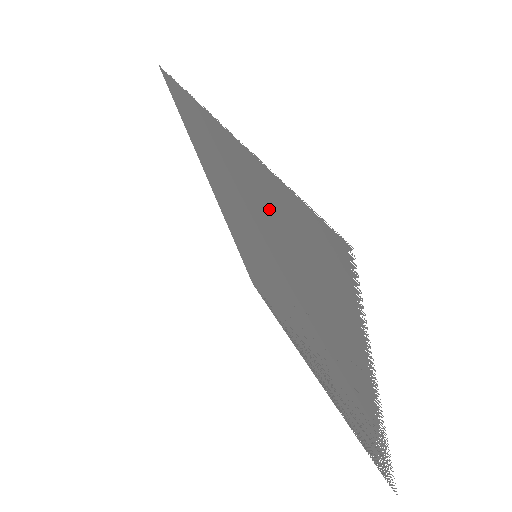
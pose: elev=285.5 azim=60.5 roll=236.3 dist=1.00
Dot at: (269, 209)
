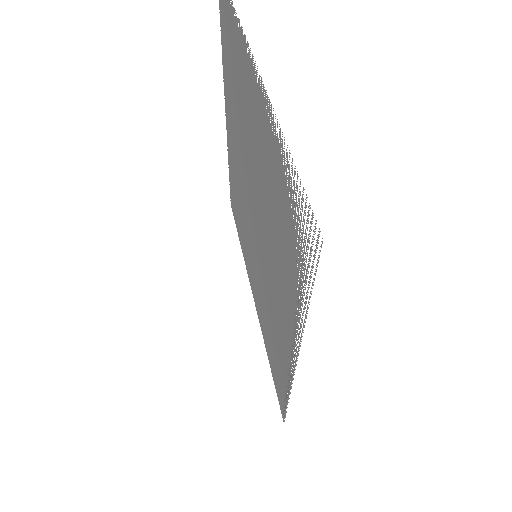
Dot at: (231, 97)
